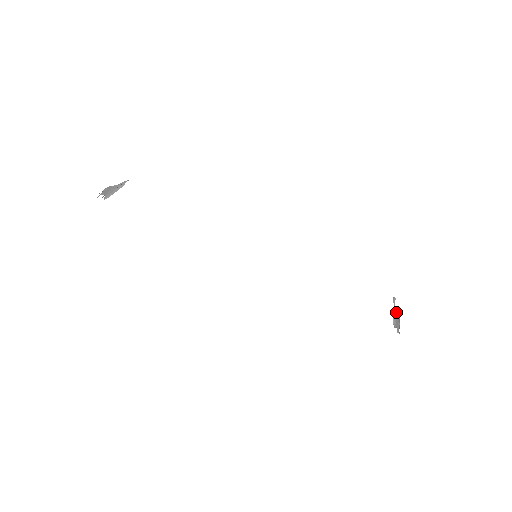
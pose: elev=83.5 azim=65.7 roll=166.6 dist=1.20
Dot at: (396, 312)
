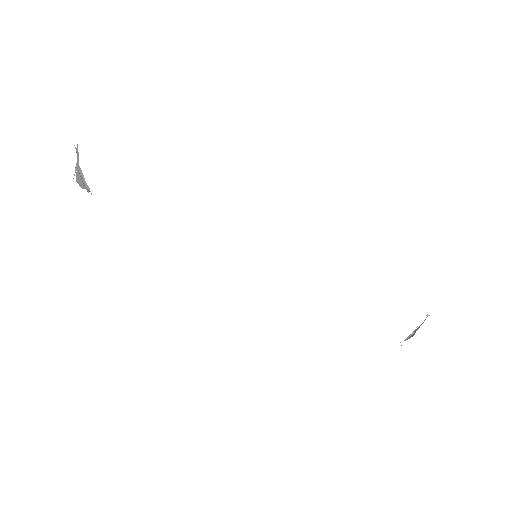
Dot at: (410, 336)
